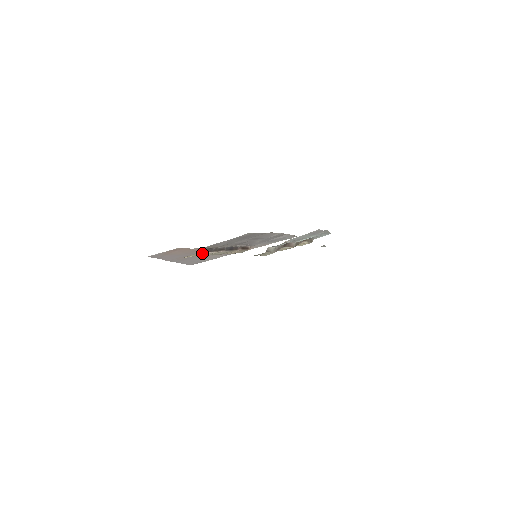
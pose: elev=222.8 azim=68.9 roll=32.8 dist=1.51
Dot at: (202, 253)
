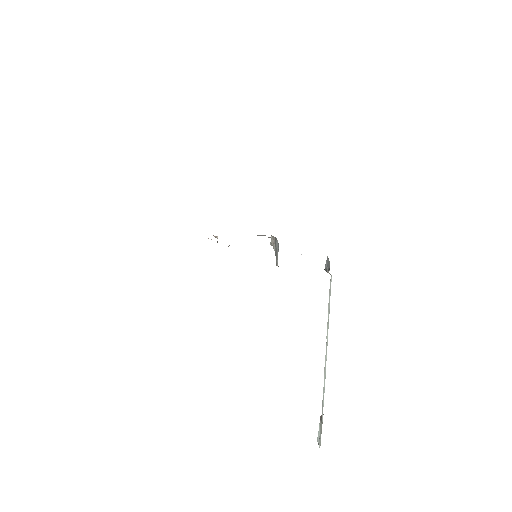
Dot at: occluded
